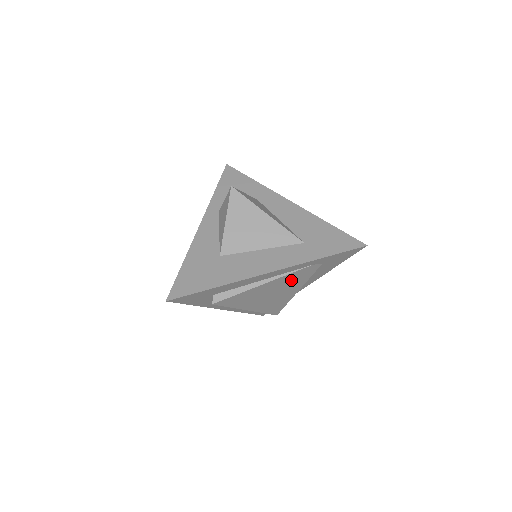
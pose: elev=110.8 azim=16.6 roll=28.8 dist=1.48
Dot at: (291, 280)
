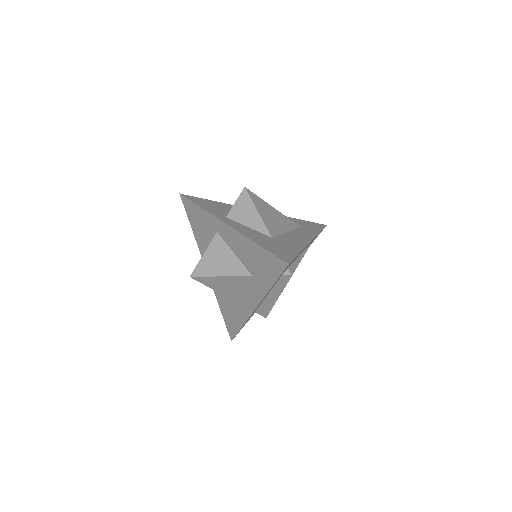
Dot at: occluded
